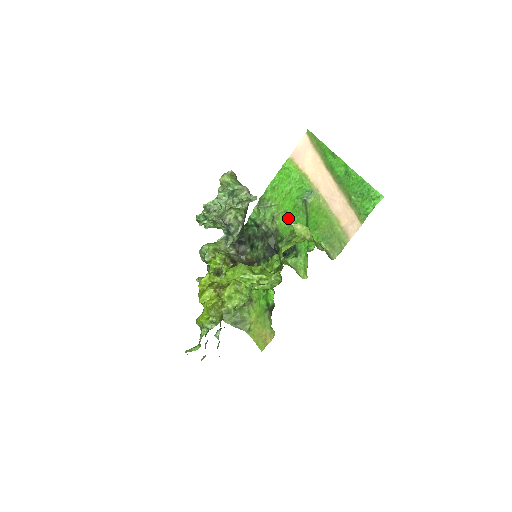
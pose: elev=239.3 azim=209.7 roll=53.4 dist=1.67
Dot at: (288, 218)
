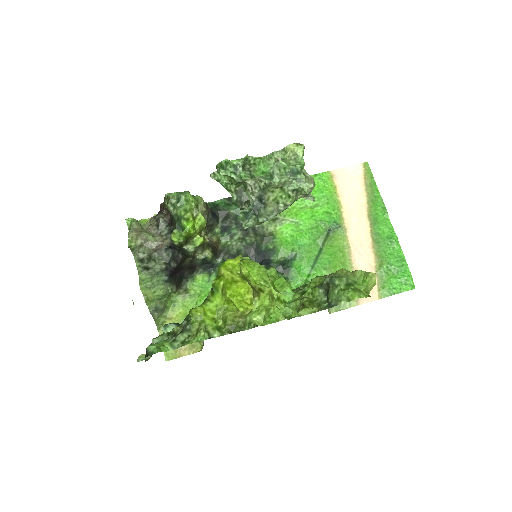
Dot at: (297, 233)
